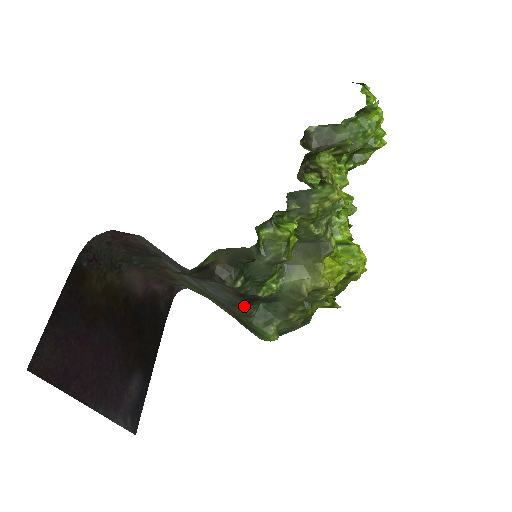
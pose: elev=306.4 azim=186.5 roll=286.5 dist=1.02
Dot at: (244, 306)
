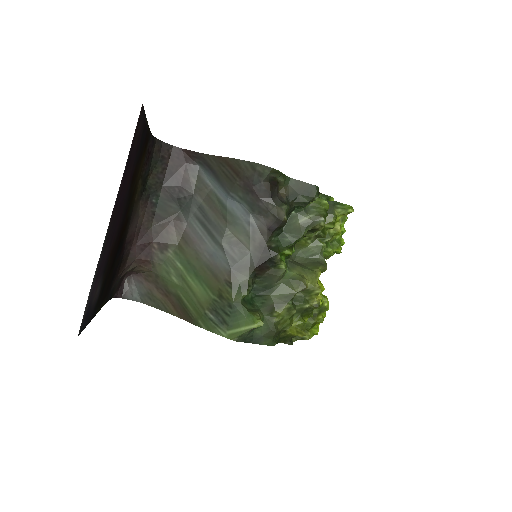
Dot at: (251, 271)
